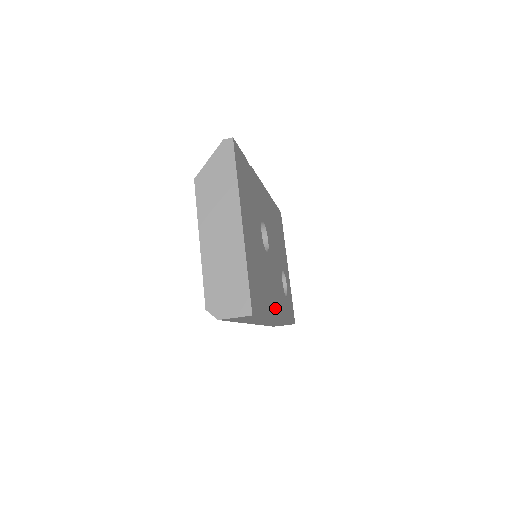
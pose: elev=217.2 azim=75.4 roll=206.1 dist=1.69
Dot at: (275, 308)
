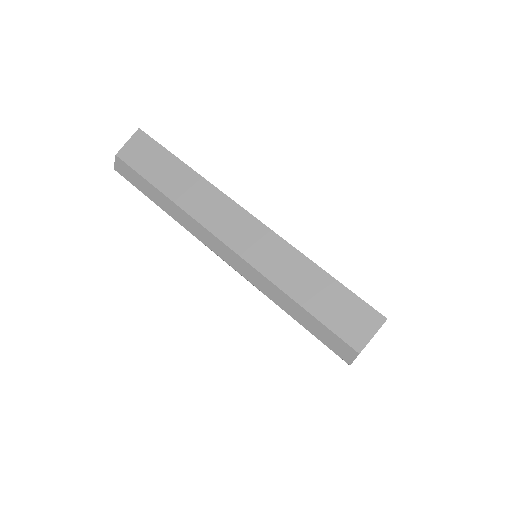
Dot at: occluded
